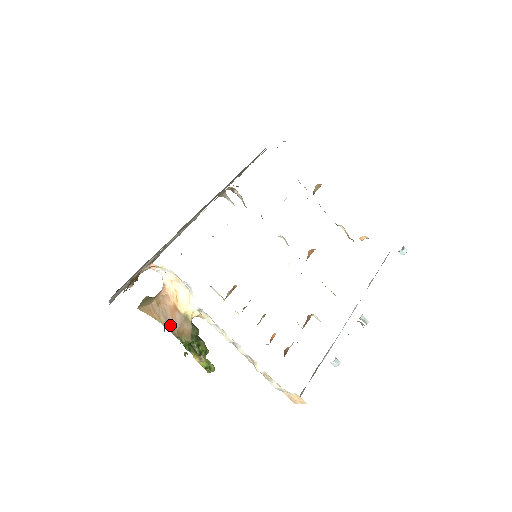
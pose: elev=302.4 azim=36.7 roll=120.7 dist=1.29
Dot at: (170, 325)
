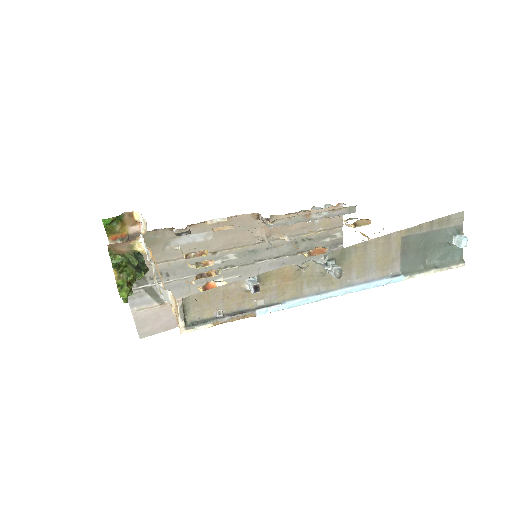
Dot at: (112, 245)
